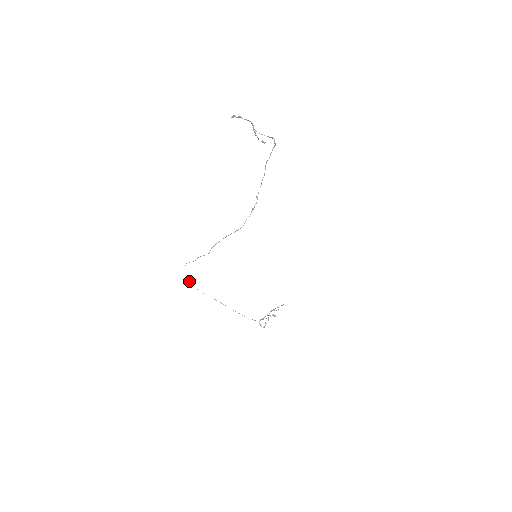
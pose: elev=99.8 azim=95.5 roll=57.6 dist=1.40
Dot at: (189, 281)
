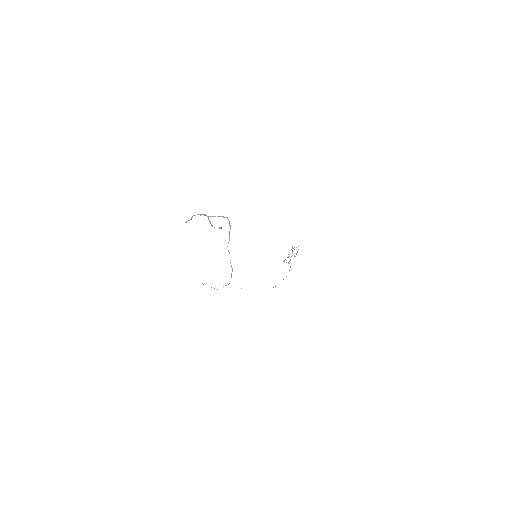
Dot at: occluded
